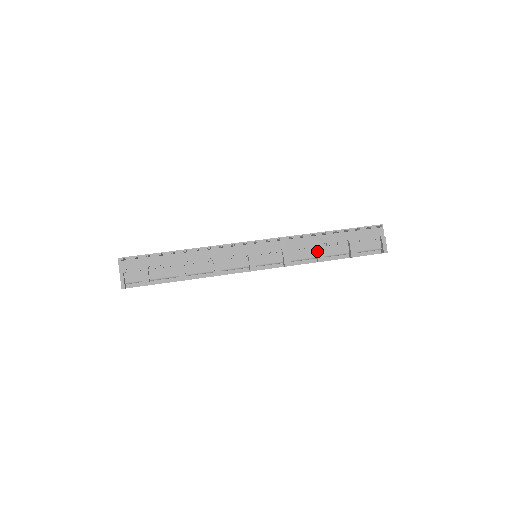
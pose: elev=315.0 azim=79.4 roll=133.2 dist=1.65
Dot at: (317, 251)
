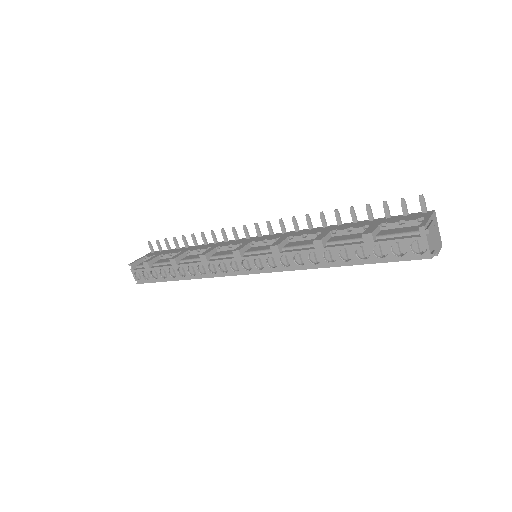
Dot at: (319, 235)
